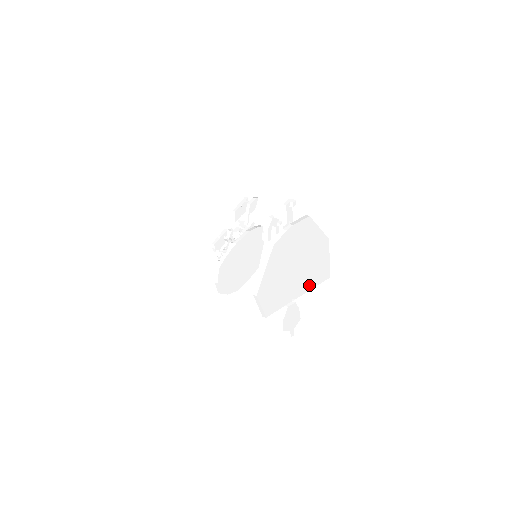
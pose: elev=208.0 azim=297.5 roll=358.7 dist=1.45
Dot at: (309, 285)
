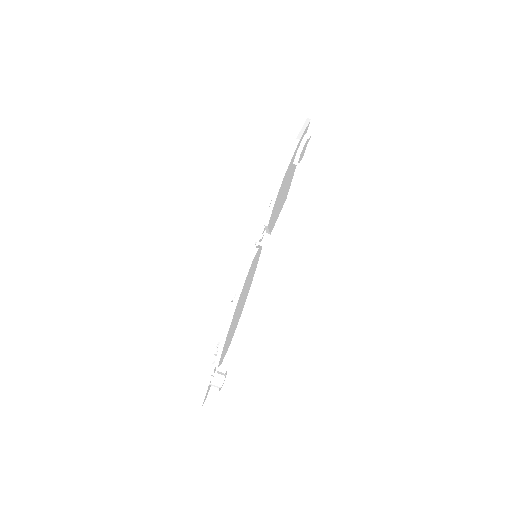
Dot at: occluded
